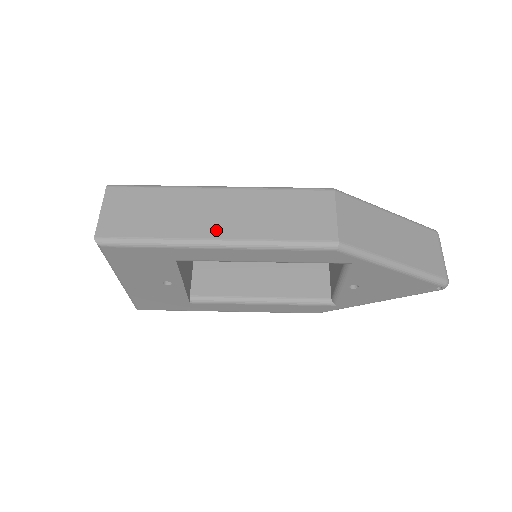
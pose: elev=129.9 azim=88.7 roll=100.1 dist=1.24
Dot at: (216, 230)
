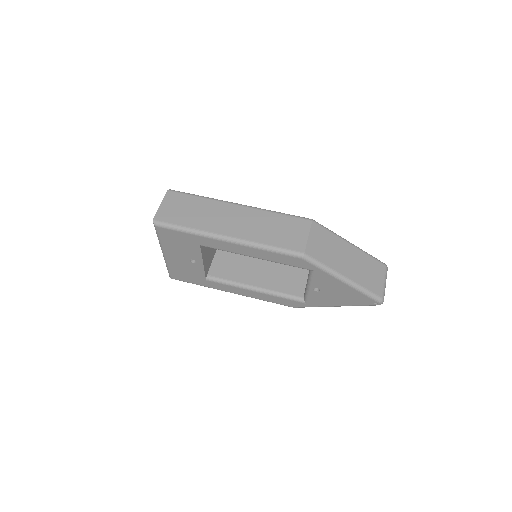
Dot at: (228, 230)
